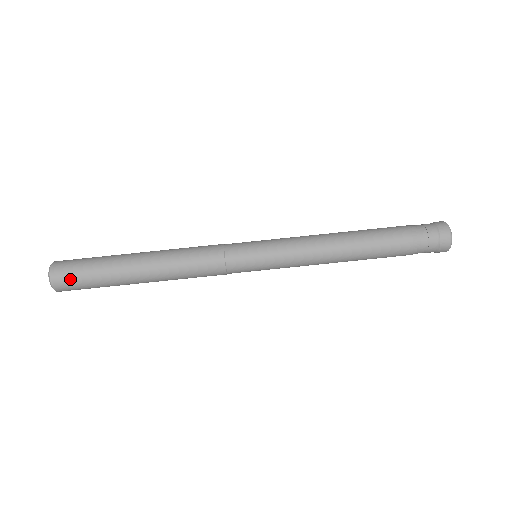
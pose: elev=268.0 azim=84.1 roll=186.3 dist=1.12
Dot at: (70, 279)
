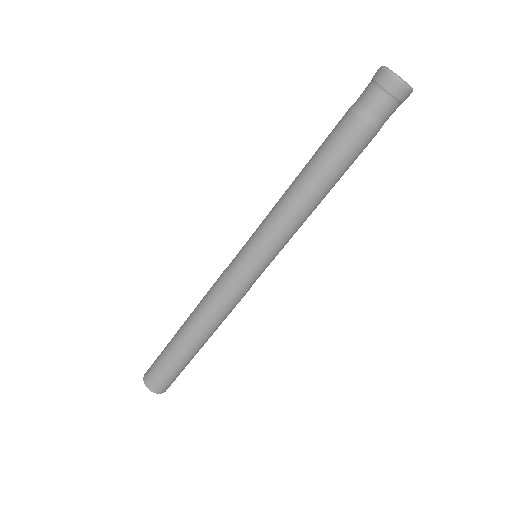
Dot at: (166, 383)
